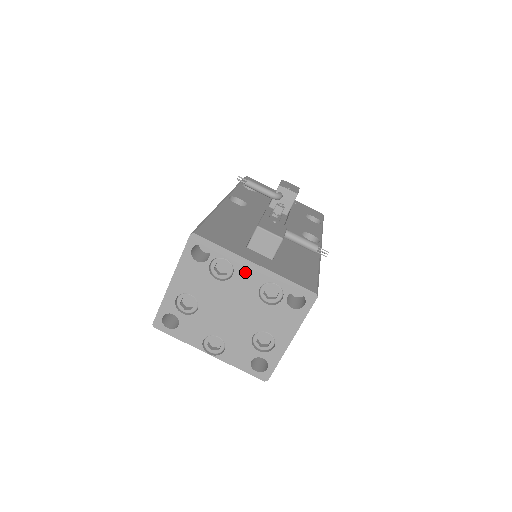
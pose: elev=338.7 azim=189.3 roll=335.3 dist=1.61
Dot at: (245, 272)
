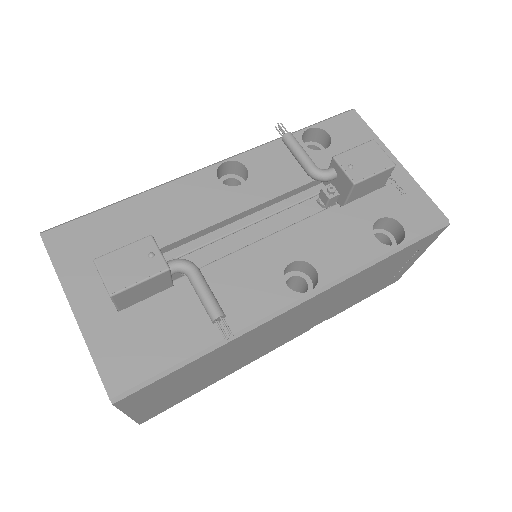
Dot at: occluded
